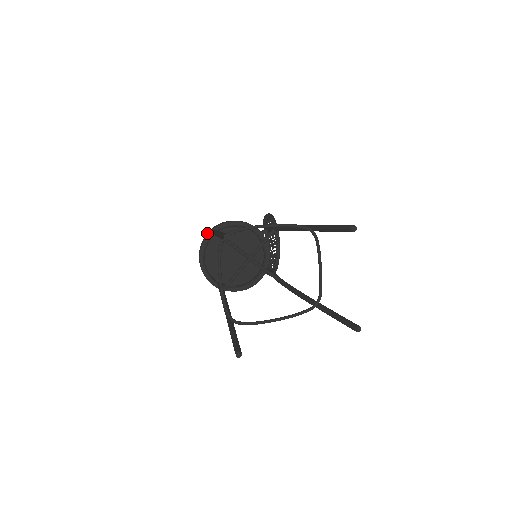
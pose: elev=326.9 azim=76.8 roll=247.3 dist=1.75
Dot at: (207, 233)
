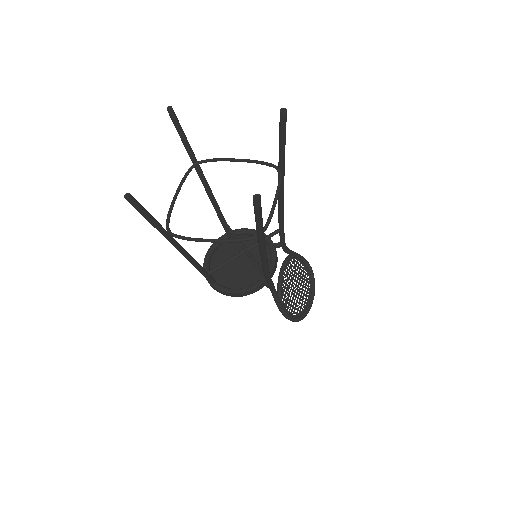
Dot at: occluded
